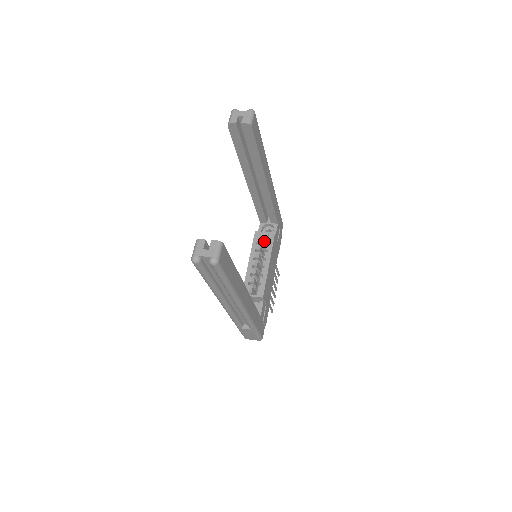
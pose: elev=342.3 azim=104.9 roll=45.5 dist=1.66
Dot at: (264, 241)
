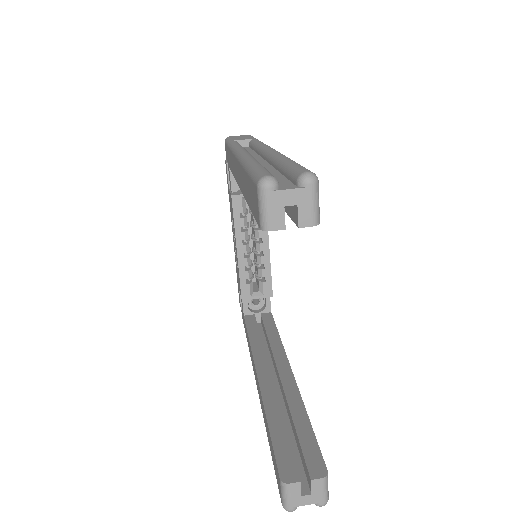
Dot at: occluded
